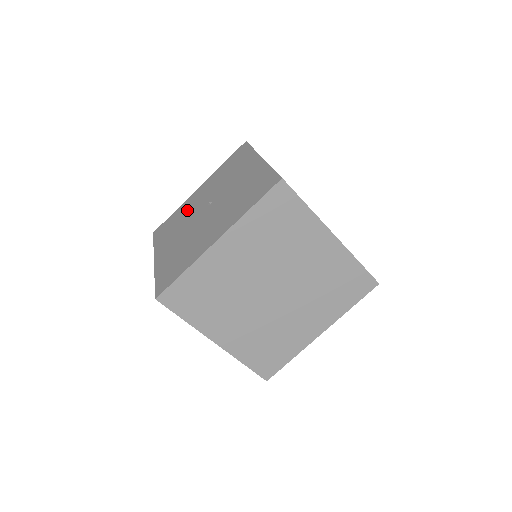
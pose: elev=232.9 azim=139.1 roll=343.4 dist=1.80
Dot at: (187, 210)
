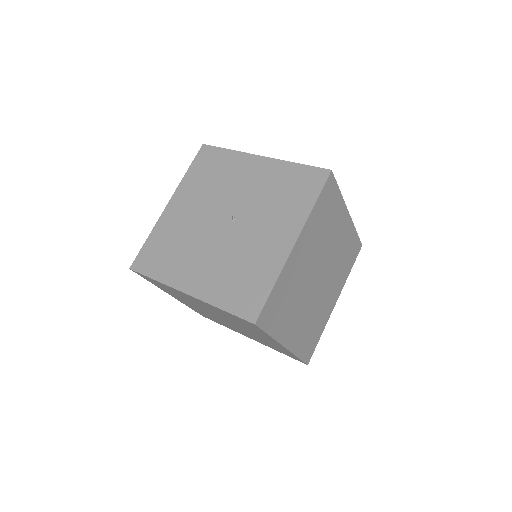
Dot at: (228, 178)
